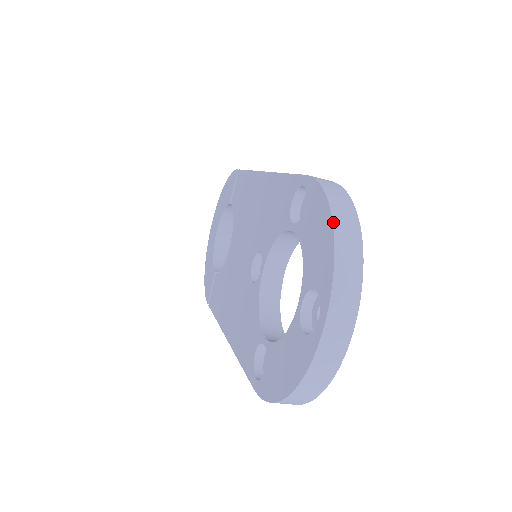
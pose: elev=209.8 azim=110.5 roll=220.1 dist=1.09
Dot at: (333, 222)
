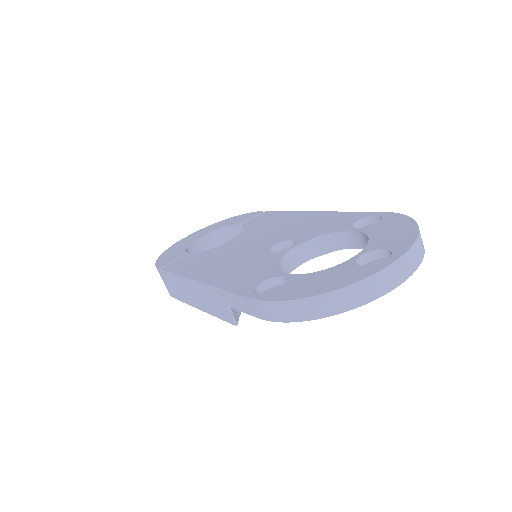
Dot at: (418, 226)
